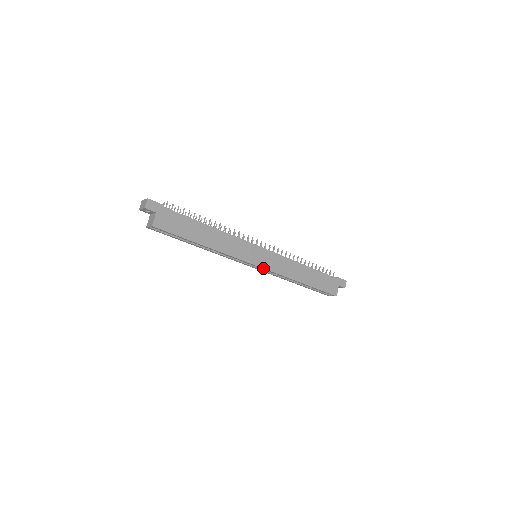
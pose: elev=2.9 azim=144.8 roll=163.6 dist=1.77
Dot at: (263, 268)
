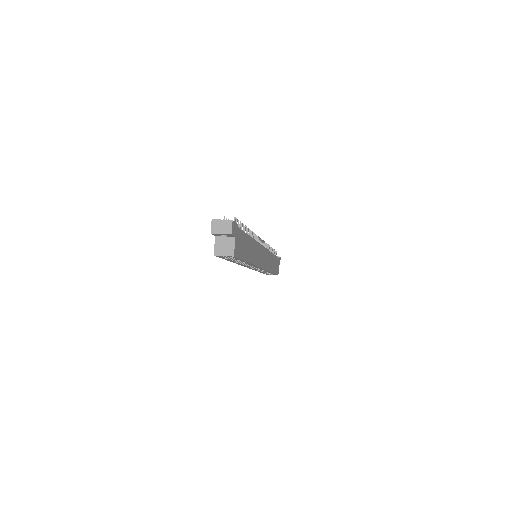
Dot at: (264, 269)
